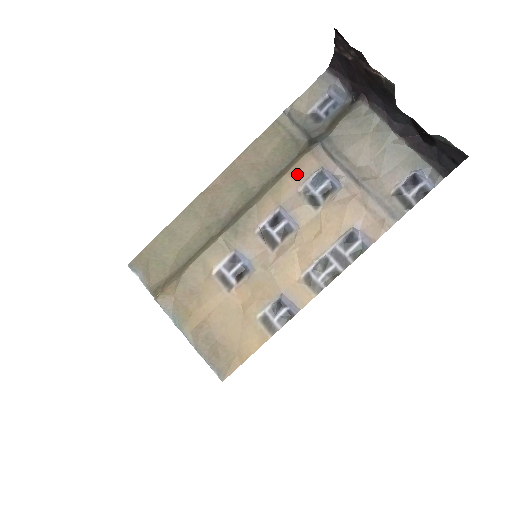
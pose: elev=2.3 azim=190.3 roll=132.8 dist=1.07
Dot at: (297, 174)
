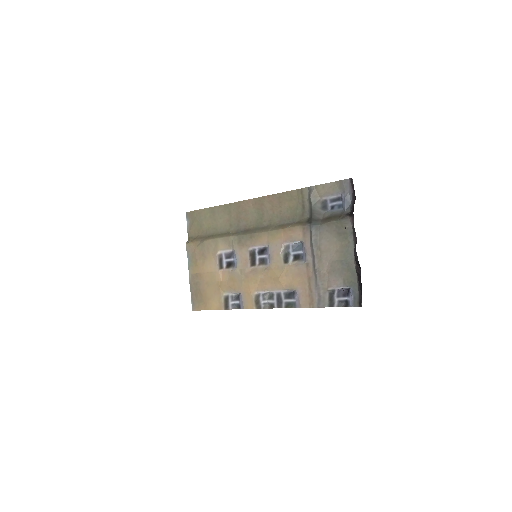
Dot at: (288, 234)
